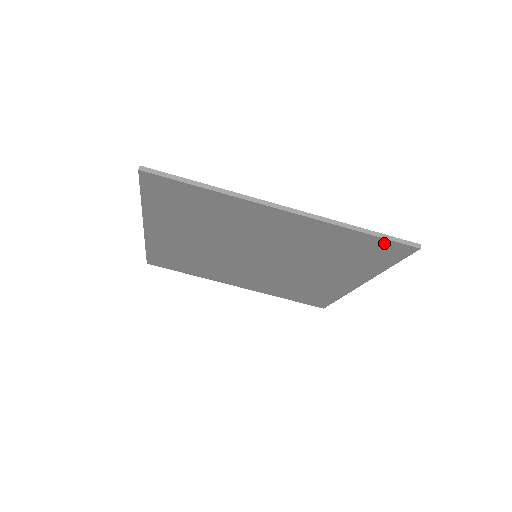
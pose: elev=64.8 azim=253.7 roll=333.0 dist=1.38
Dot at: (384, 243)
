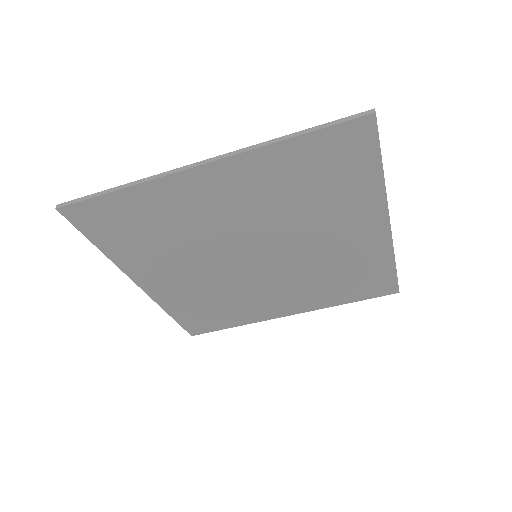
Dot at: (333, 136)
